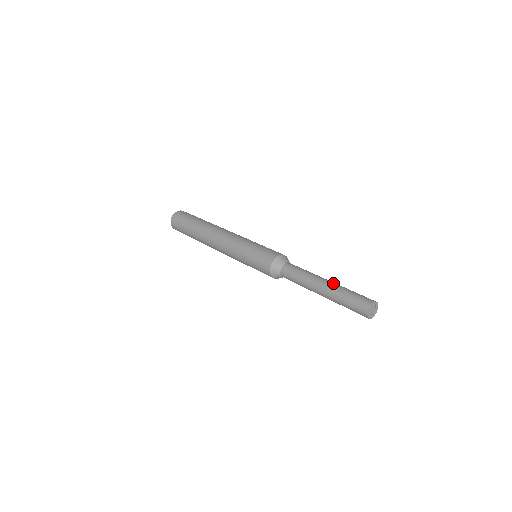
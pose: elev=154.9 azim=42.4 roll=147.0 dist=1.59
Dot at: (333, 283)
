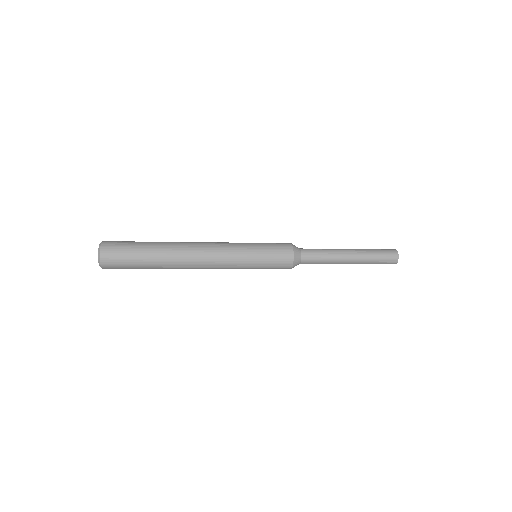
Dot at: occluded
